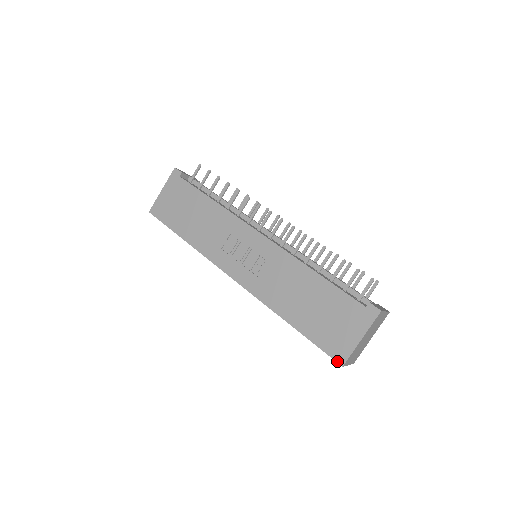
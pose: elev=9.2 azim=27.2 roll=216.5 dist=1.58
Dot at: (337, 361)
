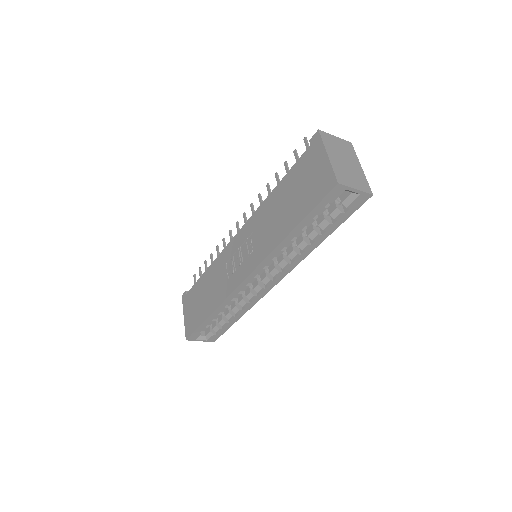
Dot at: (332, 188)
